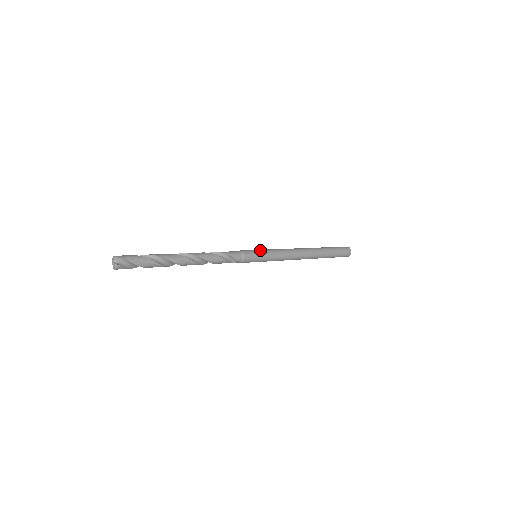
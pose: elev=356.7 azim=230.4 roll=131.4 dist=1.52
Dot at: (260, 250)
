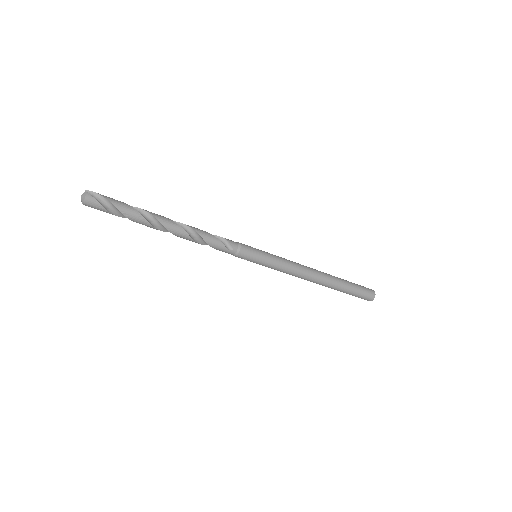
Dot at: occluded
